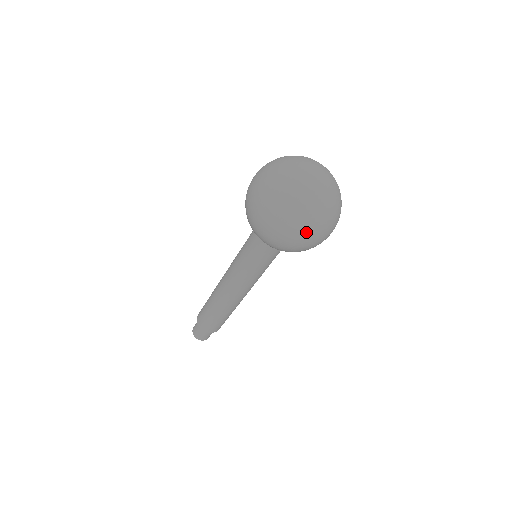
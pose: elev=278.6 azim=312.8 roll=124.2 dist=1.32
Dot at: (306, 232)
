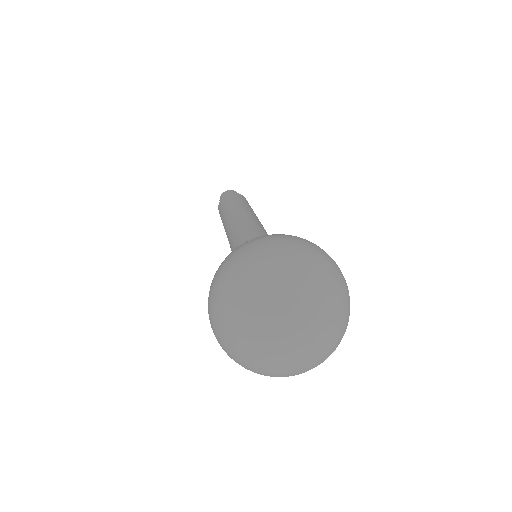
Dot at: occluded
